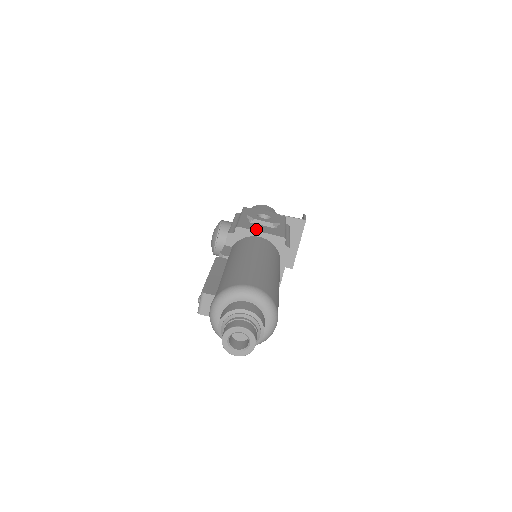
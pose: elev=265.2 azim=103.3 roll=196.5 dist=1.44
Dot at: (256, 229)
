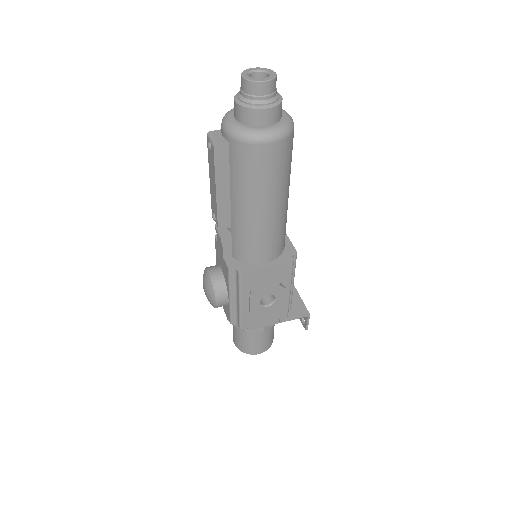
Dot at: occluded
